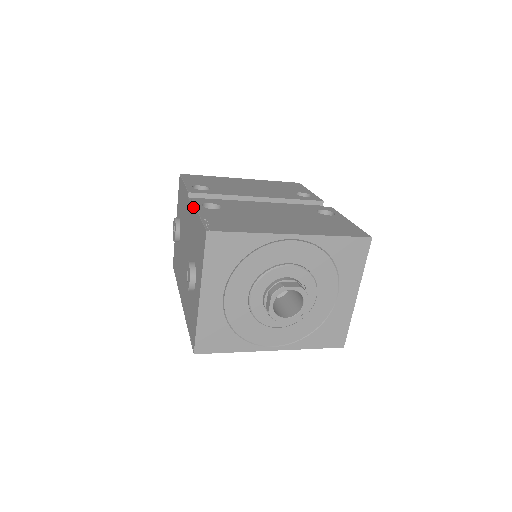
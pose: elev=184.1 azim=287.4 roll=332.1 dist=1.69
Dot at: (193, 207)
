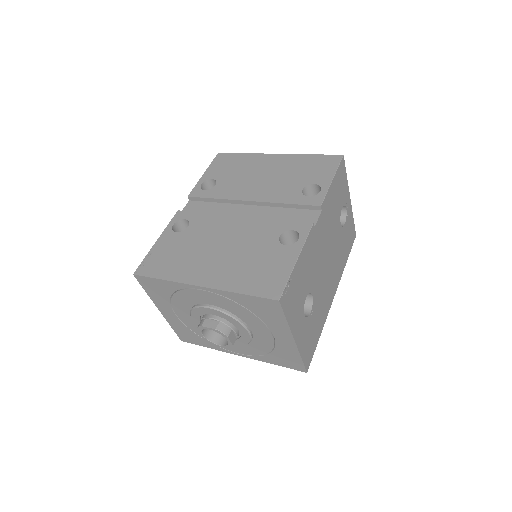
Dot at: occluded
